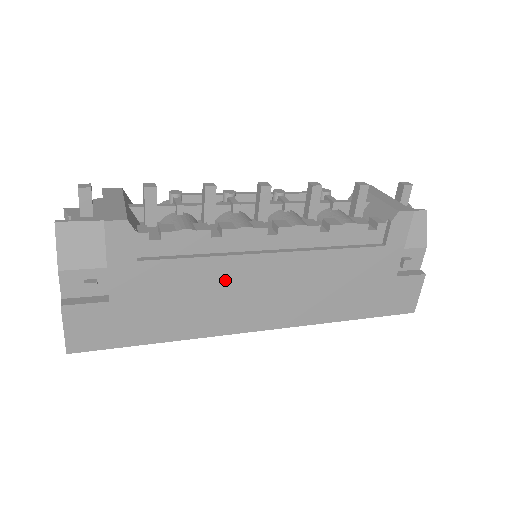
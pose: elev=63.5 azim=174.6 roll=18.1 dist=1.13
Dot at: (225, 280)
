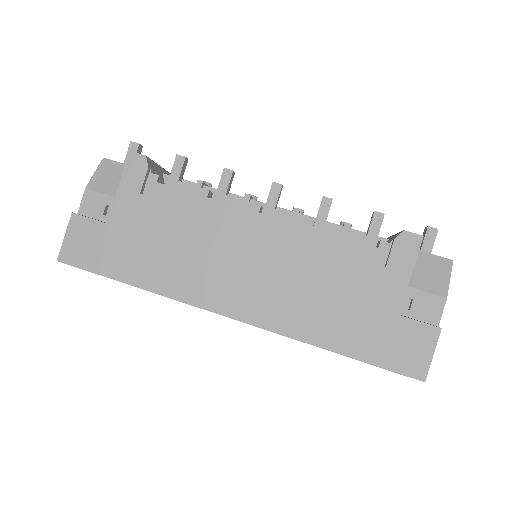
Dot at: (207, 241)
